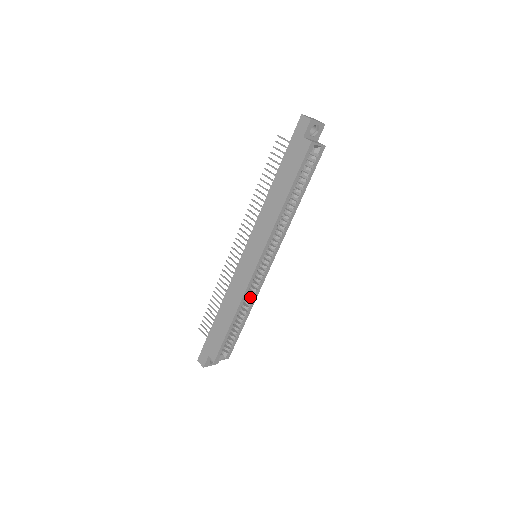
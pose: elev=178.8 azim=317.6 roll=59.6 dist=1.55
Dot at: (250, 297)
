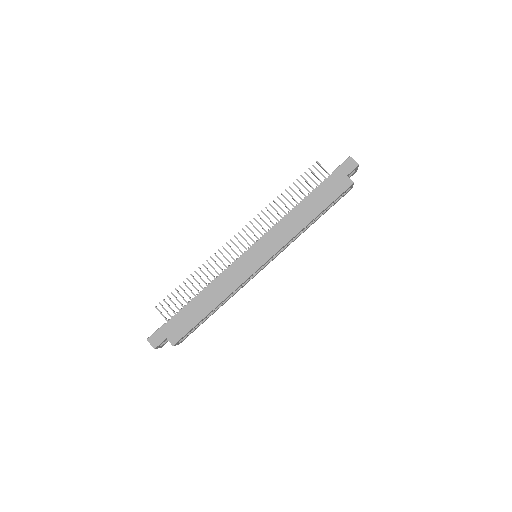
Dot at: occluded
